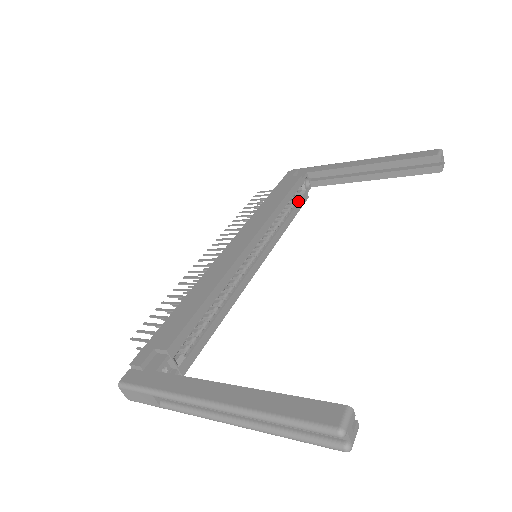
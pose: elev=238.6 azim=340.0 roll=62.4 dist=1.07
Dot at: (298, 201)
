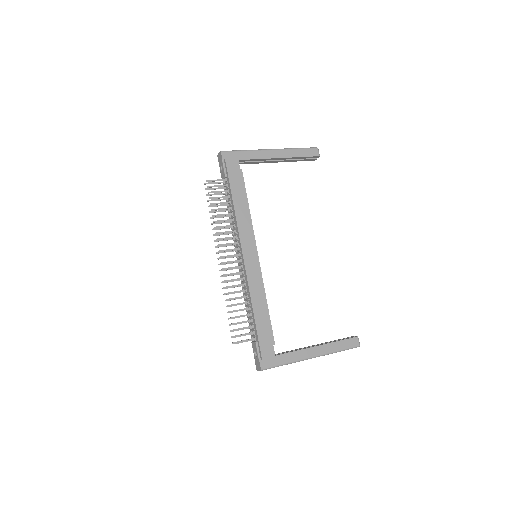
Dot at: occluded
